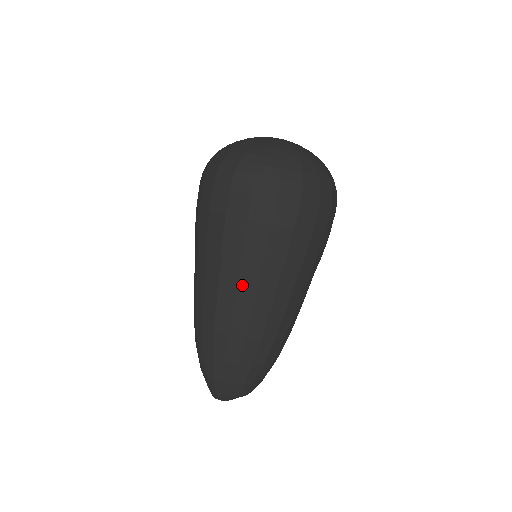
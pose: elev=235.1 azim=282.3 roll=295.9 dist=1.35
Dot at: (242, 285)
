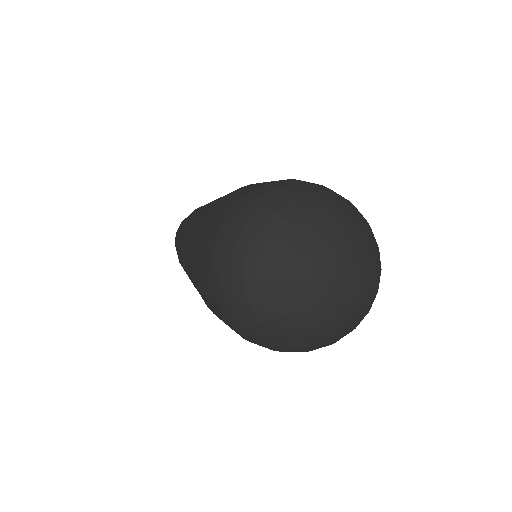
Dot at: occluded
